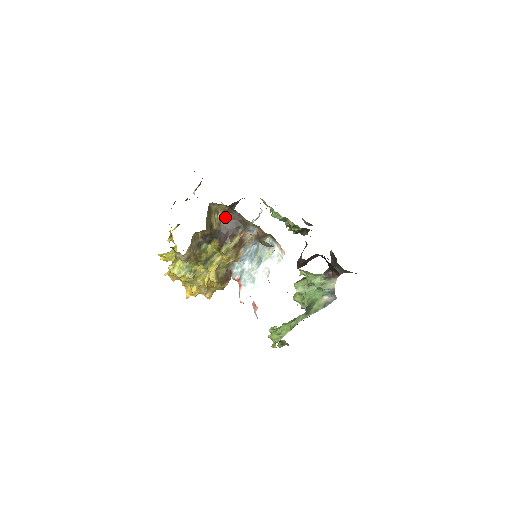
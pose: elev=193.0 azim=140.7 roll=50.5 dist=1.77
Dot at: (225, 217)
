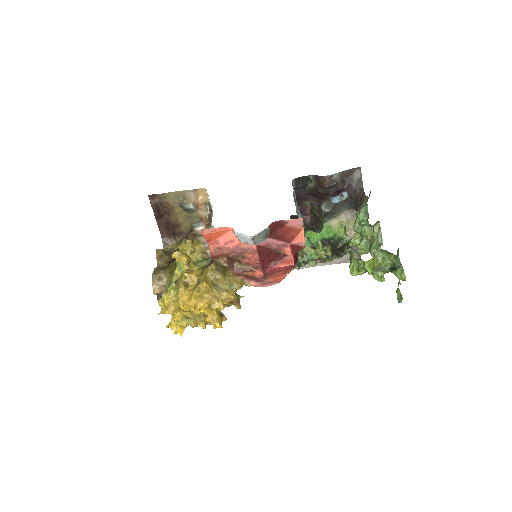
Dot at: occluded
